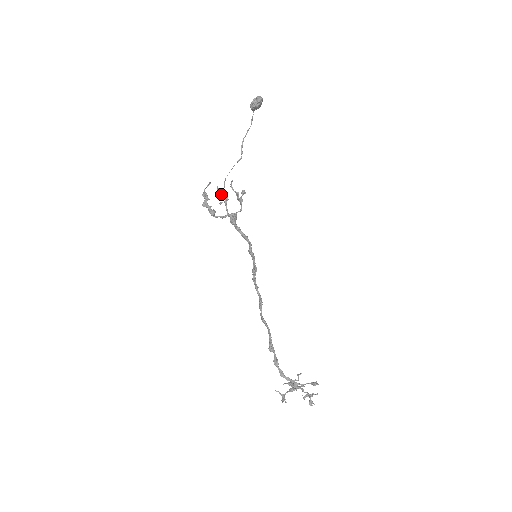
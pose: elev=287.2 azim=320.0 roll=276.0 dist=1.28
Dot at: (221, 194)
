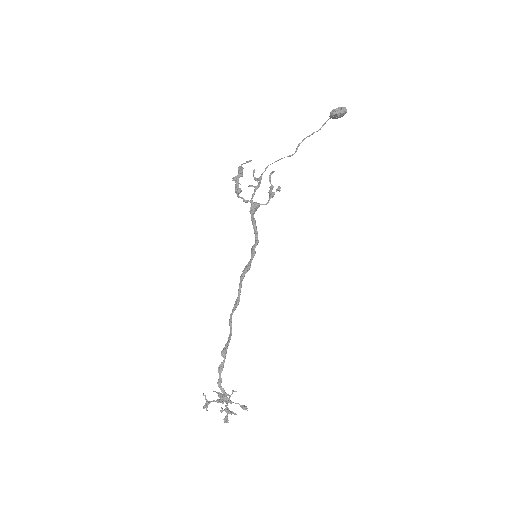
Dot at: occluded
